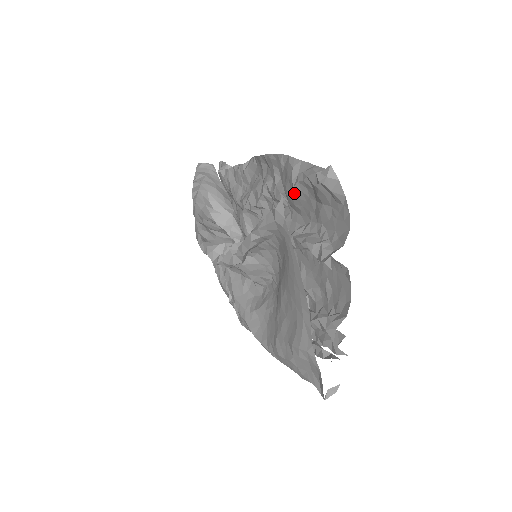
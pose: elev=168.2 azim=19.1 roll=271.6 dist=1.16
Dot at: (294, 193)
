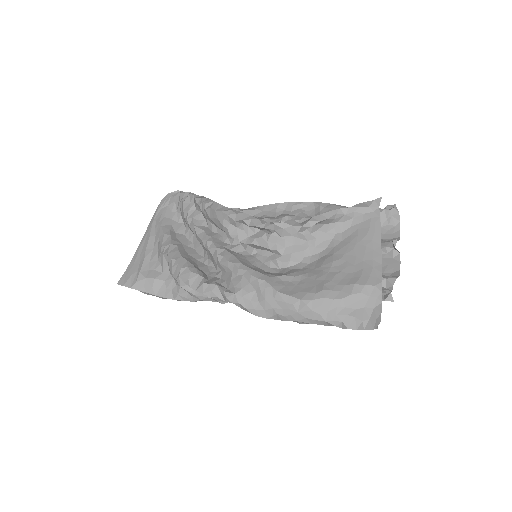
Dot at: occluded
